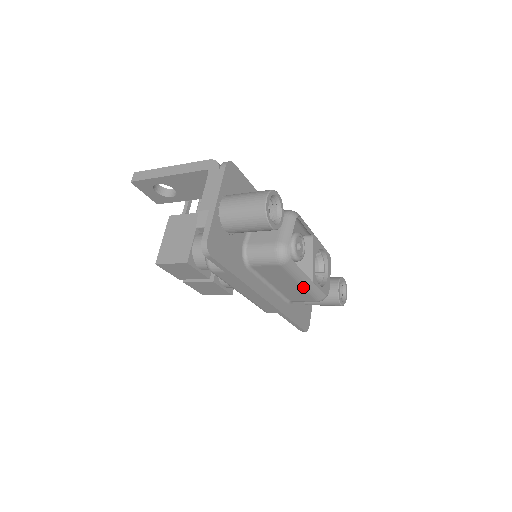
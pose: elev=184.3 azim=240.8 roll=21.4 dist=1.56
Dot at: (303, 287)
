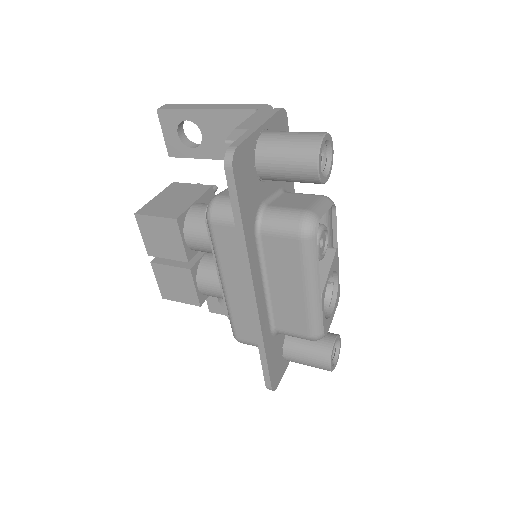
Dot at: (307, 298)
